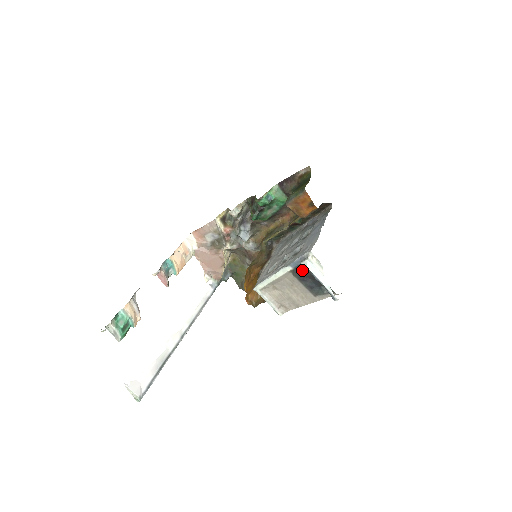
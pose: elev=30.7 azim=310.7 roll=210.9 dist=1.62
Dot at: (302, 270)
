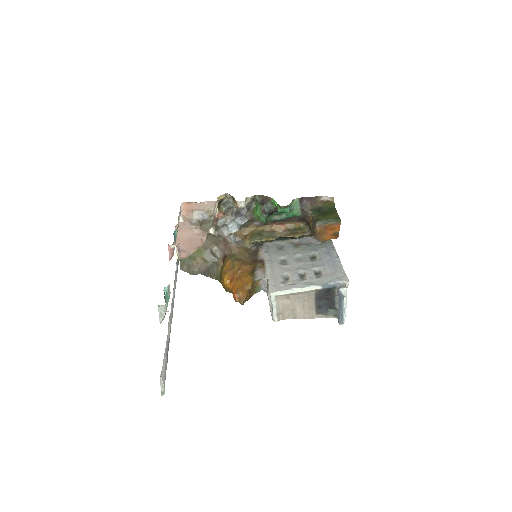
Dot at: (329, 292)
